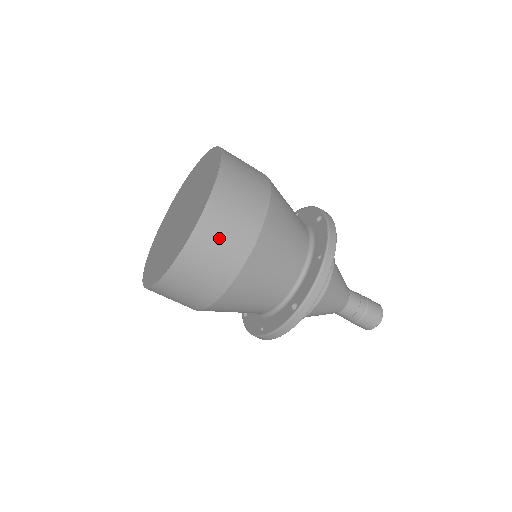
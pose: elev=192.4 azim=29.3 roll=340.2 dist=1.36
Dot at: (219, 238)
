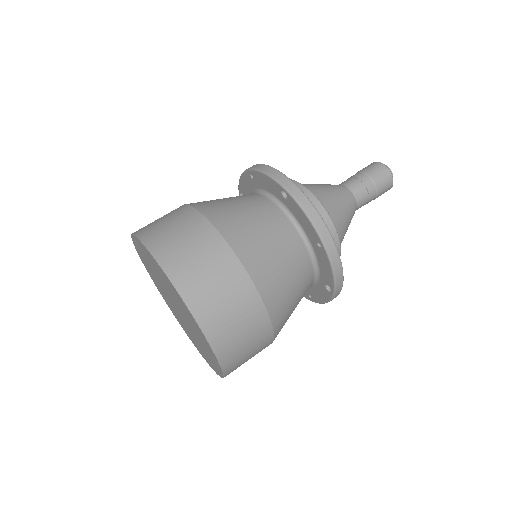
Dot at: (239, 342)
